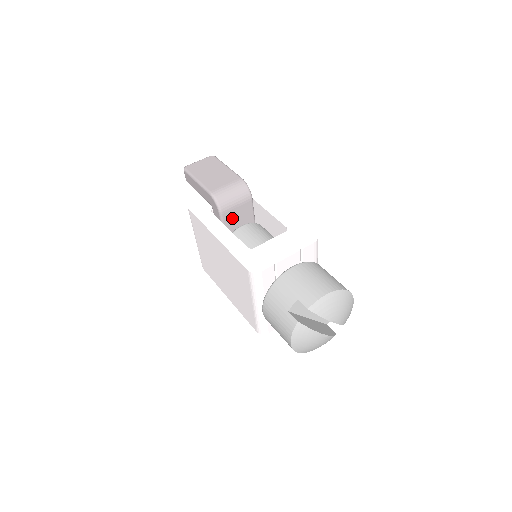
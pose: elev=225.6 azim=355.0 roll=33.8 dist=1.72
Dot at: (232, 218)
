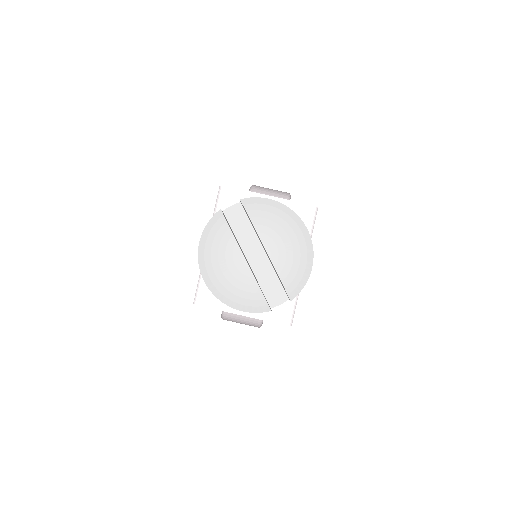
Dot at: occluded
